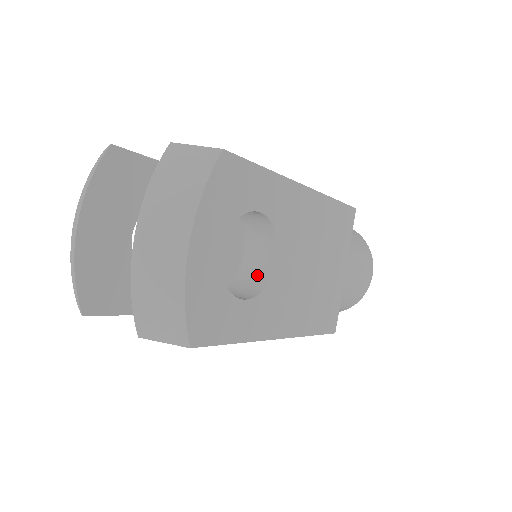
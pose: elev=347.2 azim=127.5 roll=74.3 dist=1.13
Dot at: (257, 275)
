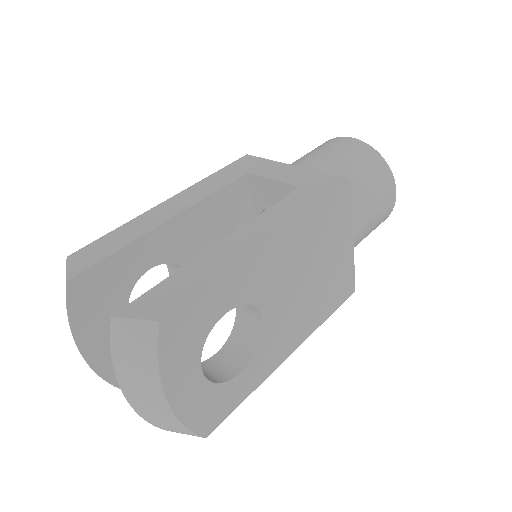
Dot at: (251, 328)
